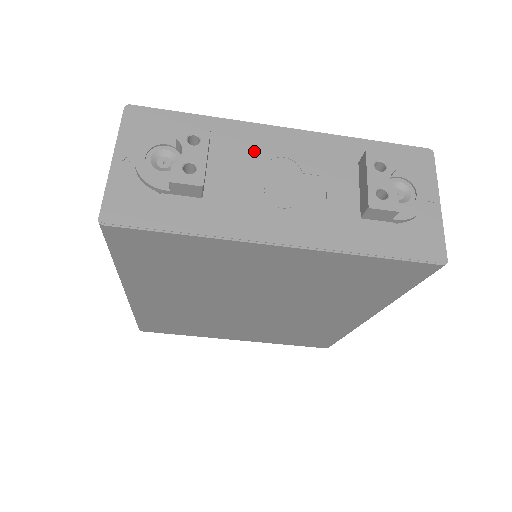
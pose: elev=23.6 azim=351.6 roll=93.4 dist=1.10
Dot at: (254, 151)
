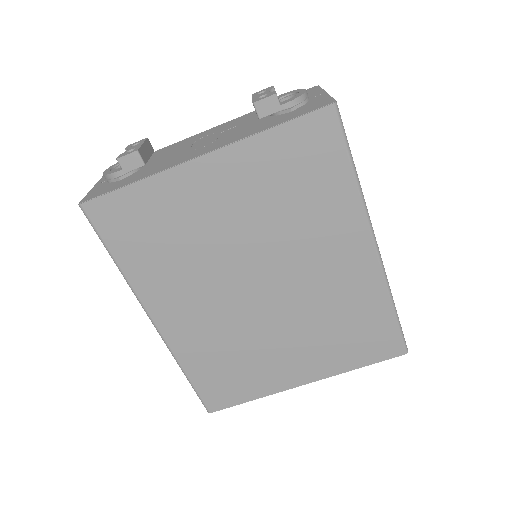
Dot at: (186, 143)
